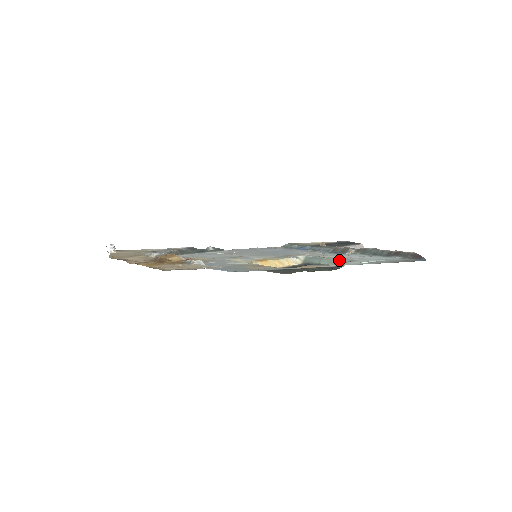
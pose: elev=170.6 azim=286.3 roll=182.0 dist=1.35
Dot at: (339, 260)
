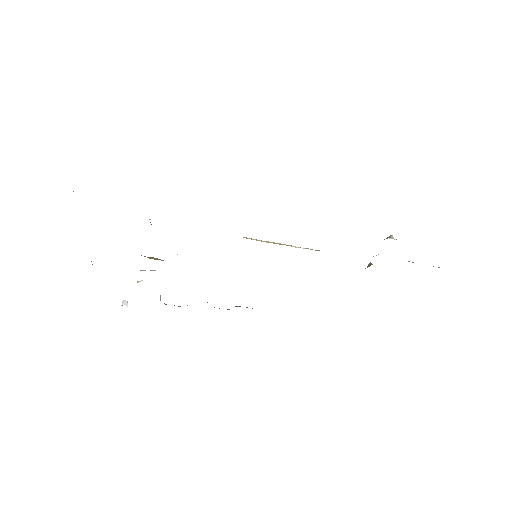
Dot at: occluded
